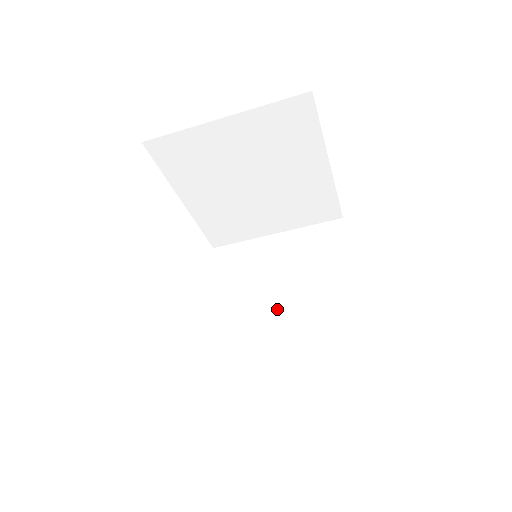
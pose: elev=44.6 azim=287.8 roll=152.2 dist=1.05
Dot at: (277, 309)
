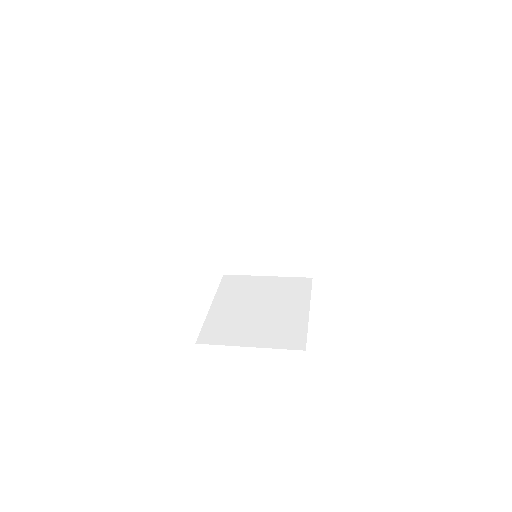
Dot at: (261, 230)
